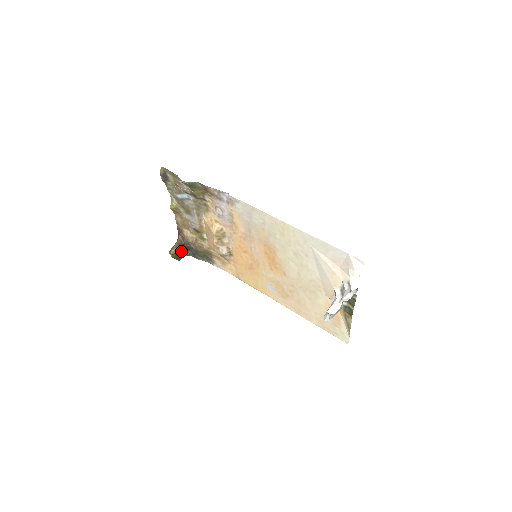
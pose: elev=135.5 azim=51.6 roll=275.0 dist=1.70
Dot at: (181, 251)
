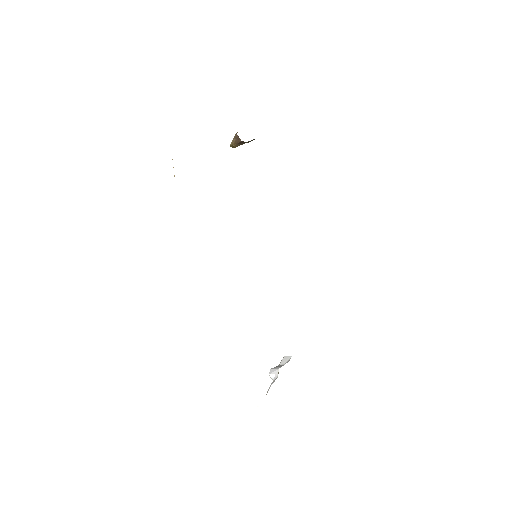
Dot at: (244, 143)
